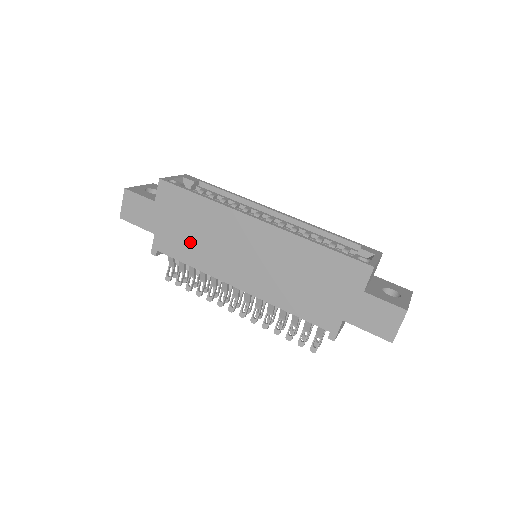
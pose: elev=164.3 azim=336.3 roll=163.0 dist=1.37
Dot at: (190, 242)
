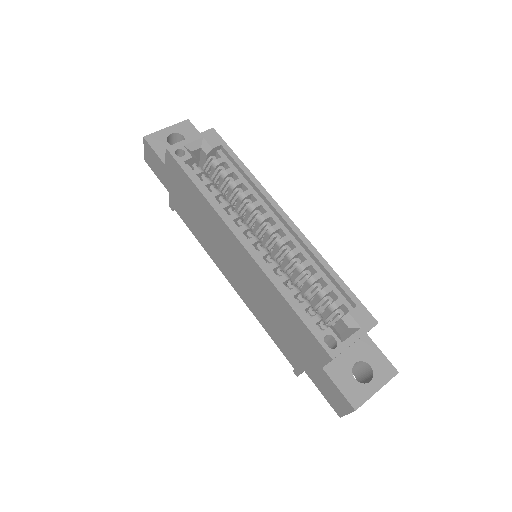
Dot at: (194, 220)
